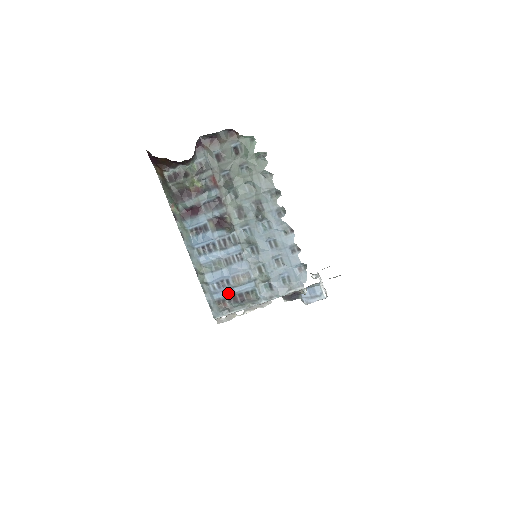
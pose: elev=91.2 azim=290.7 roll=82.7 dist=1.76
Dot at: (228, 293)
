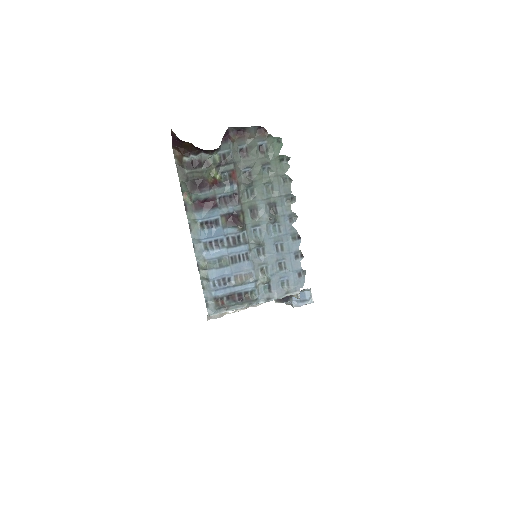
Dot at: (228, 291)
